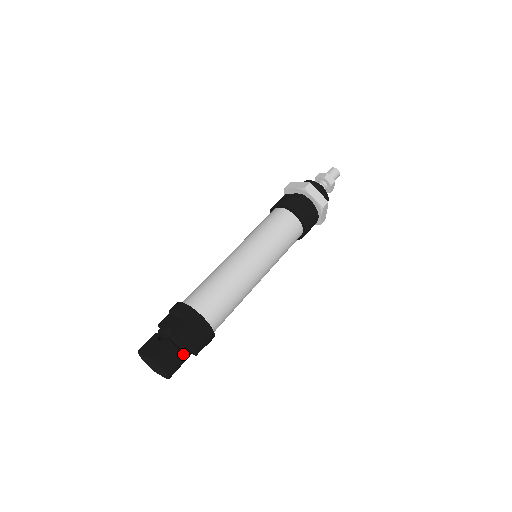
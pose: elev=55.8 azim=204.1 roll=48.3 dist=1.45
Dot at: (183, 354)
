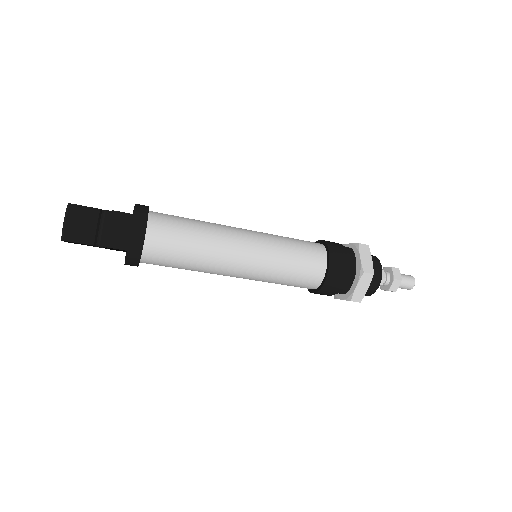
Dot at: (97, 230)
